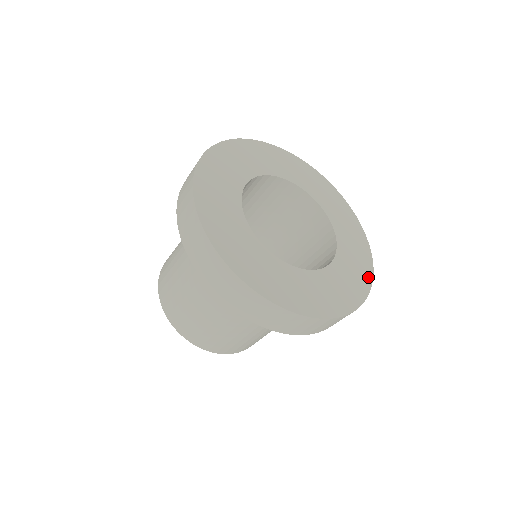
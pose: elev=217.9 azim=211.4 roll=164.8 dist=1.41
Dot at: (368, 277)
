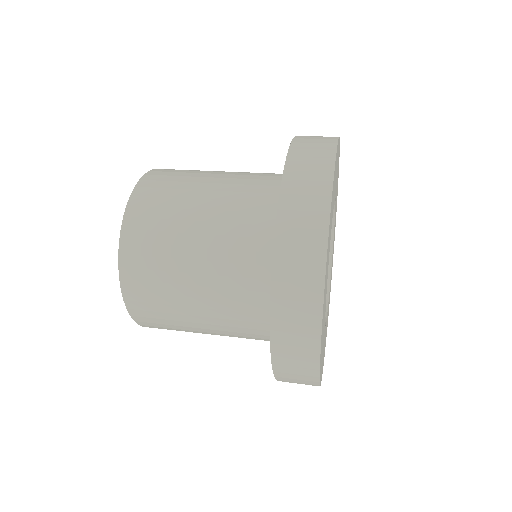
Dot at: occluded
